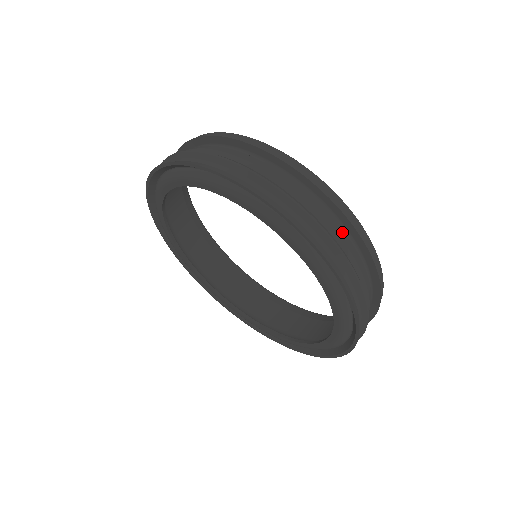
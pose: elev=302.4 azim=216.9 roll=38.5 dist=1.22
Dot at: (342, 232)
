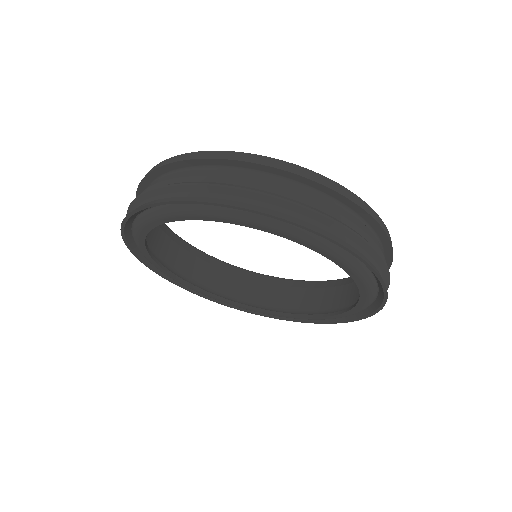
Dot at: (340, 209)
